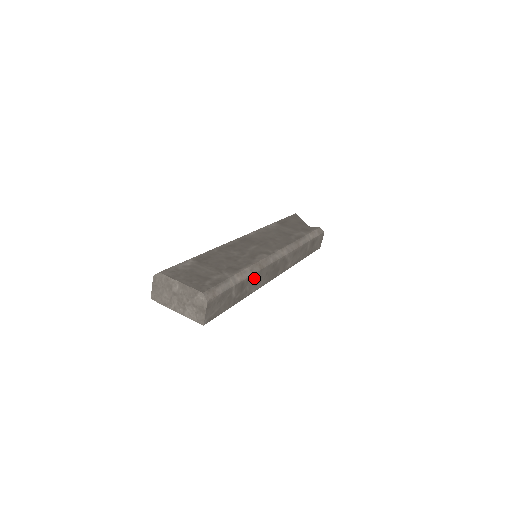
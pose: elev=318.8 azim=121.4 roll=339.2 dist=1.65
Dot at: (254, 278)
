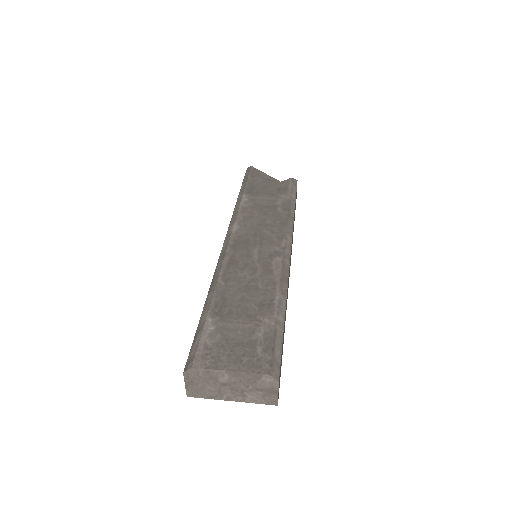
Dot at: occluded
